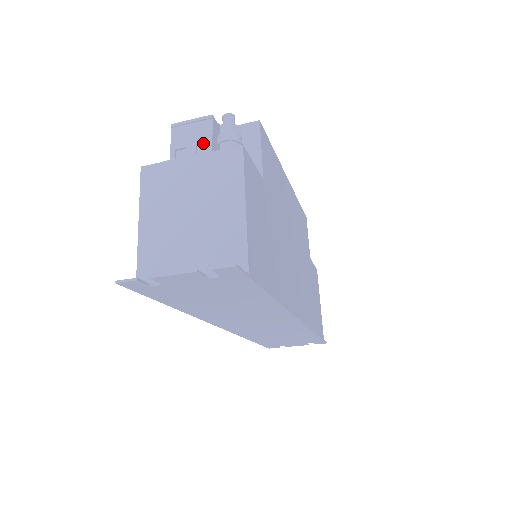
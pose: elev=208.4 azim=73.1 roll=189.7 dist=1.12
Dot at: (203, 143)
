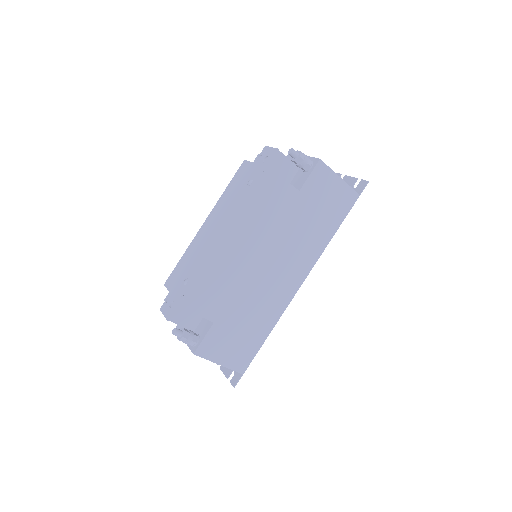
Dot at: occluded
